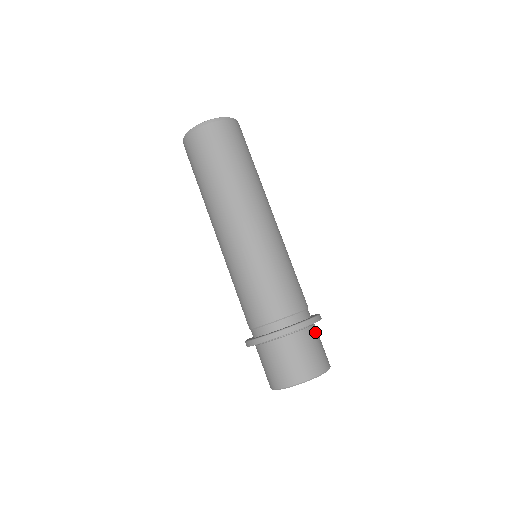
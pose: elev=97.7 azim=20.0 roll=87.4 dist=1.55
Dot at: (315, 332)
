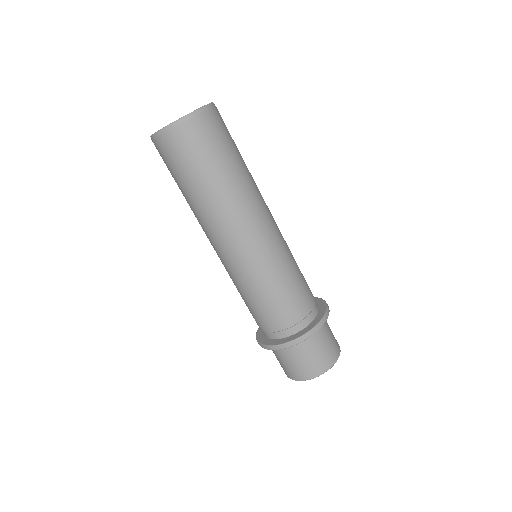
Dot at: (325, 323)
